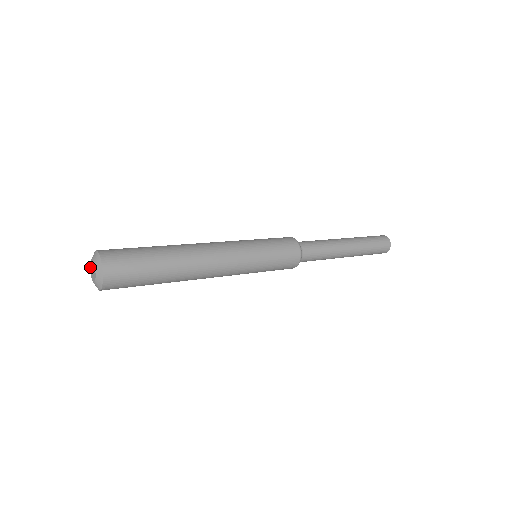
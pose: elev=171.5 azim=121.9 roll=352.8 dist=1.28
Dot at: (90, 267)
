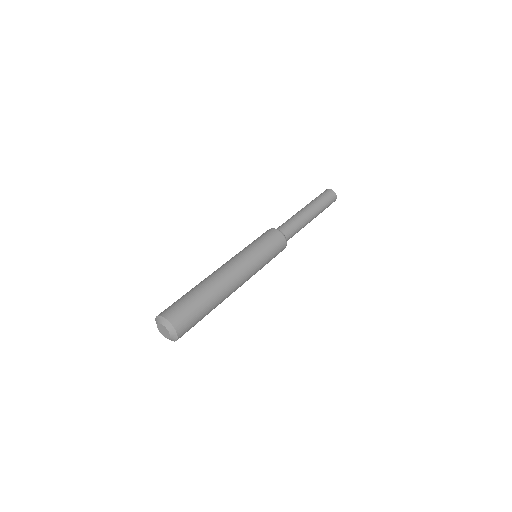
Dot at: (160, 324)
